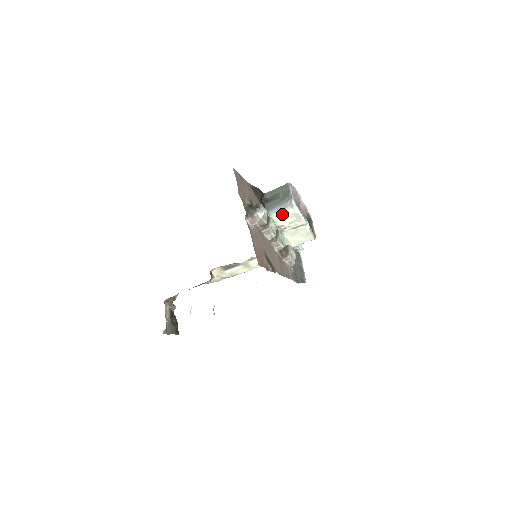
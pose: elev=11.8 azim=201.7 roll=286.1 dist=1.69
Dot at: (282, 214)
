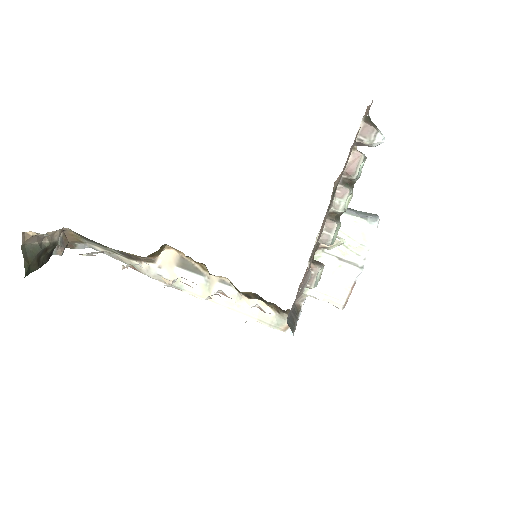
Dot at: (351, 222)
